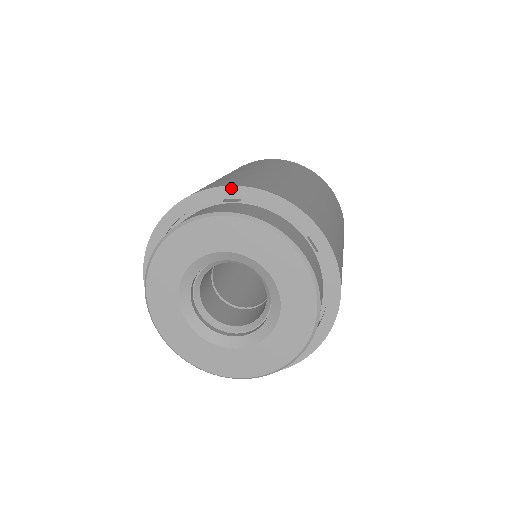
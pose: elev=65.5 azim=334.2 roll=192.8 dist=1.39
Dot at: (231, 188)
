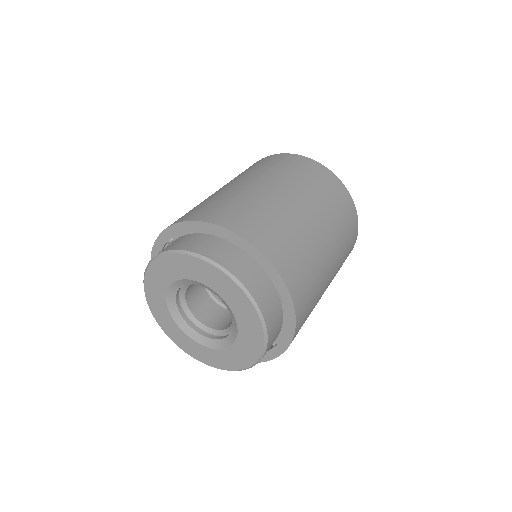
Dot at: (228, 231)
